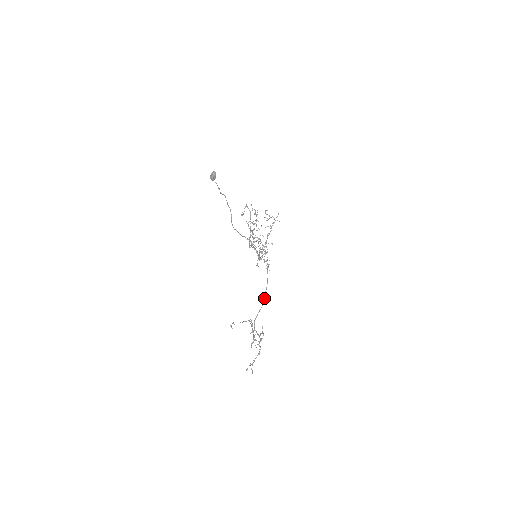
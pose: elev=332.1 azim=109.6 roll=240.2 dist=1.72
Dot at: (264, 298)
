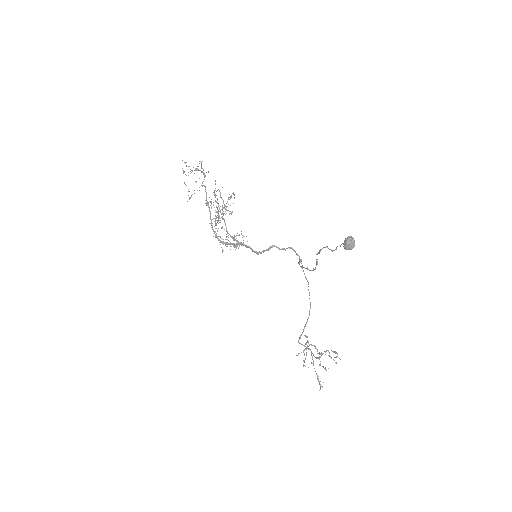
Dot at: (309, 311)
